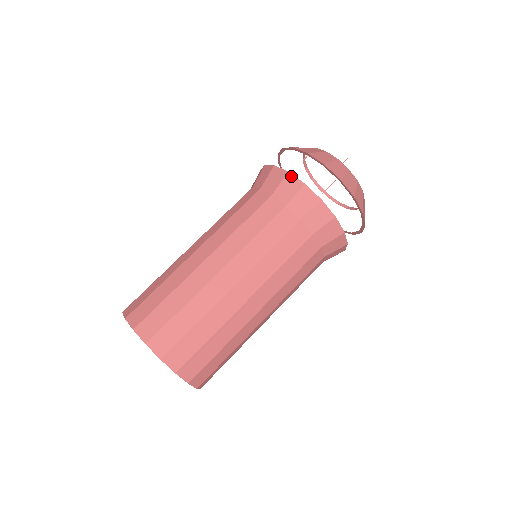
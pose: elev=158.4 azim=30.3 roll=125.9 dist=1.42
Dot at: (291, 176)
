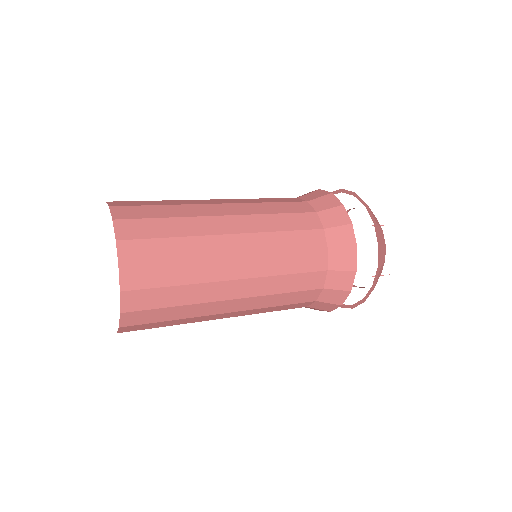
Dot at: (333, 196)
